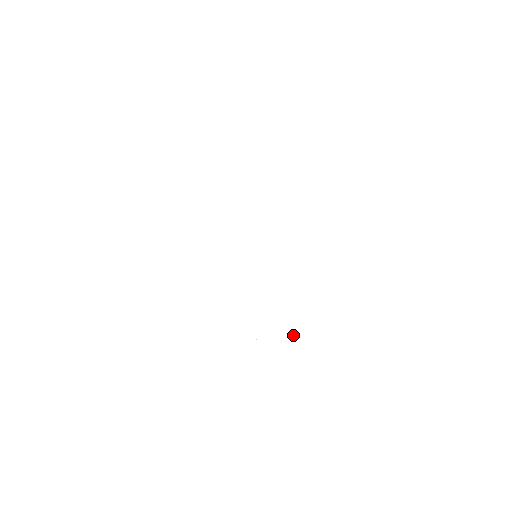
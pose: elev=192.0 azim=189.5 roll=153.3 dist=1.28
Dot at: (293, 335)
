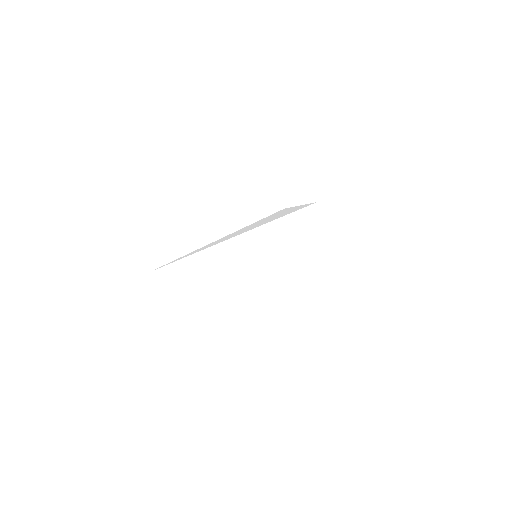
Dot at: occluded
